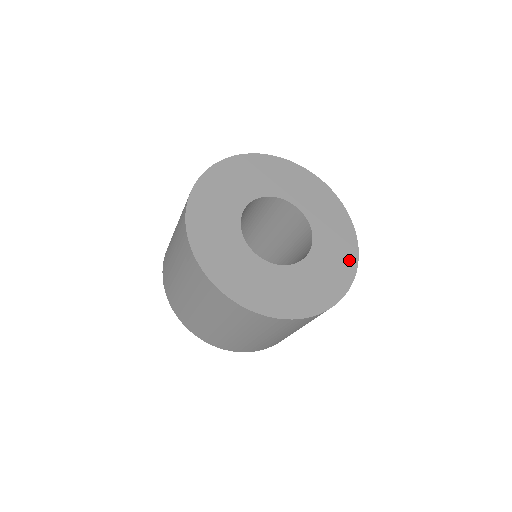
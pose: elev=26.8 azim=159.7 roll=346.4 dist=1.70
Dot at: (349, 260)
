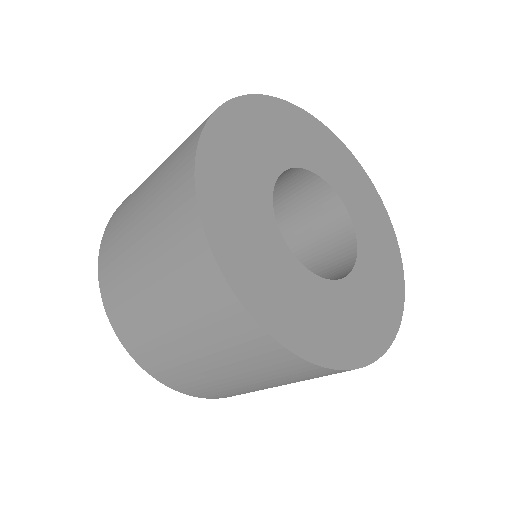
Dot at: (396, 277)
